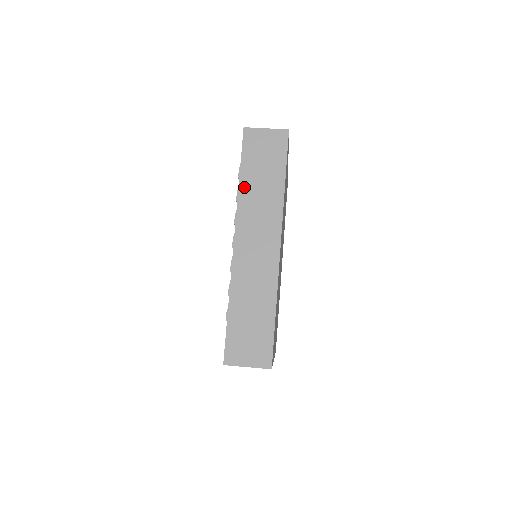
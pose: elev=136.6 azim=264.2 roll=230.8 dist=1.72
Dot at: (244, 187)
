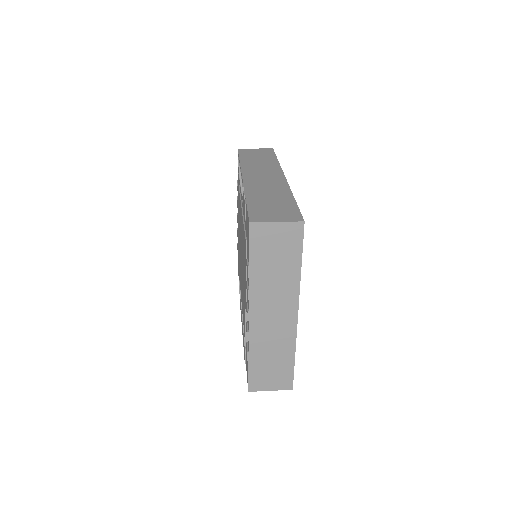
Dot at: (245, 162)
